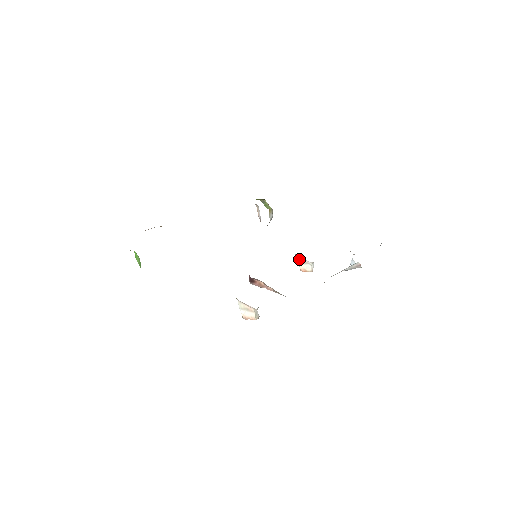
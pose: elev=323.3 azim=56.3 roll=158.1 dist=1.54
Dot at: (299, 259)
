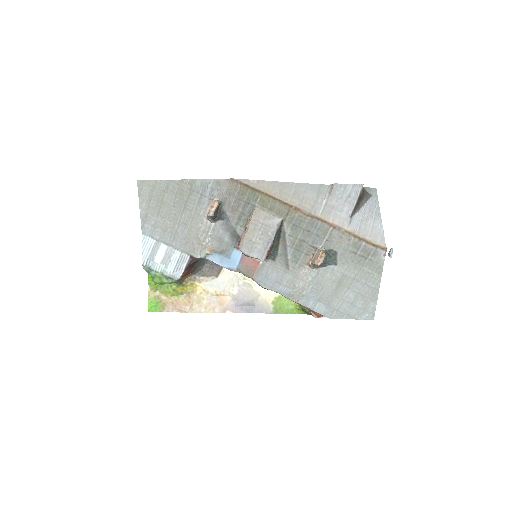
Dot at: (312, 261)
